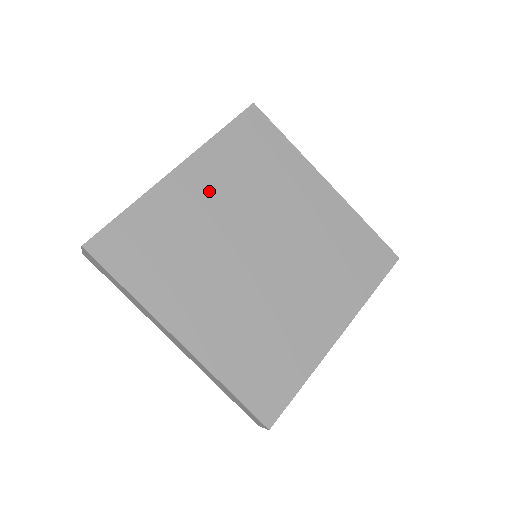
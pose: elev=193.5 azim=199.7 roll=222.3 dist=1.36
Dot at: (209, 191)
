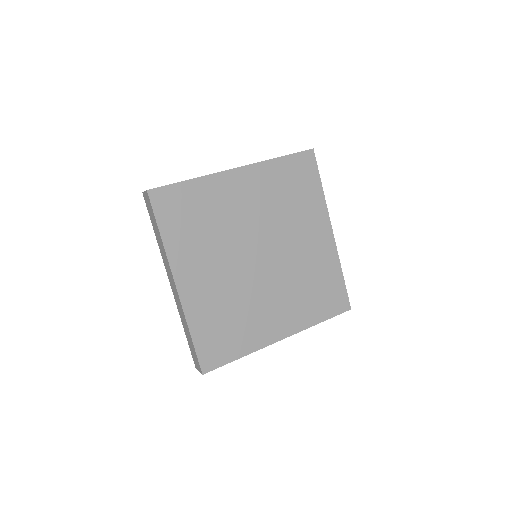
Dot at: (249, 196)
